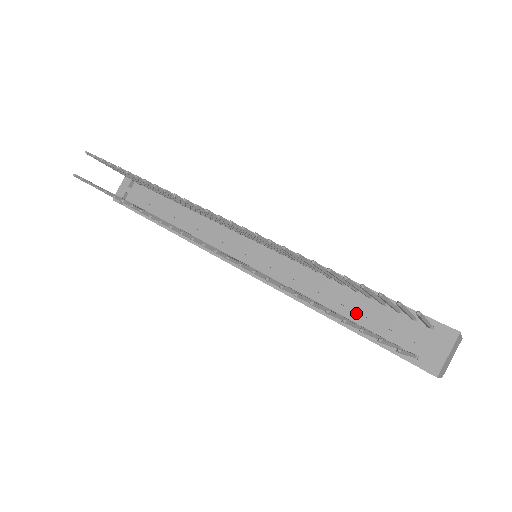
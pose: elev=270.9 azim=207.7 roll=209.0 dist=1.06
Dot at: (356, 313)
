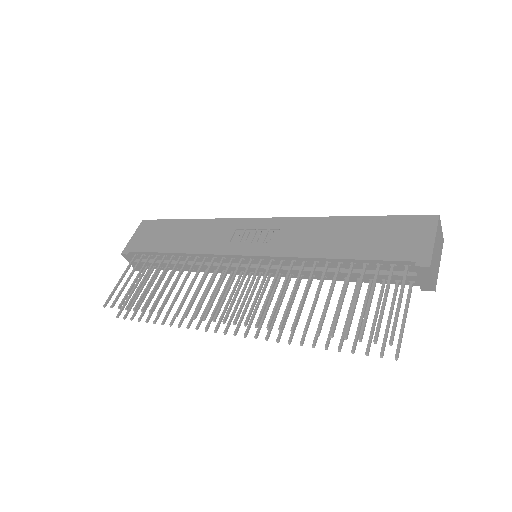
Dot at: (353, 274)
